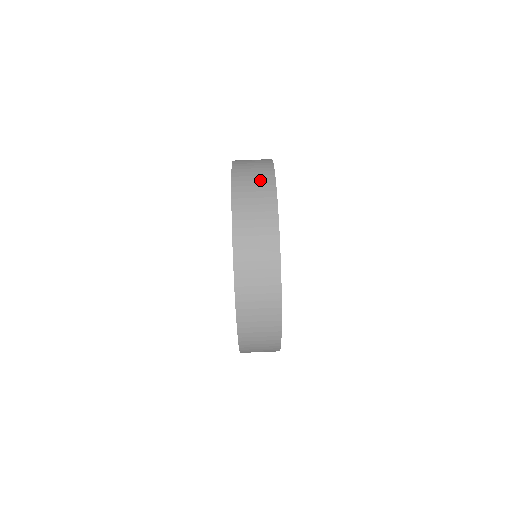
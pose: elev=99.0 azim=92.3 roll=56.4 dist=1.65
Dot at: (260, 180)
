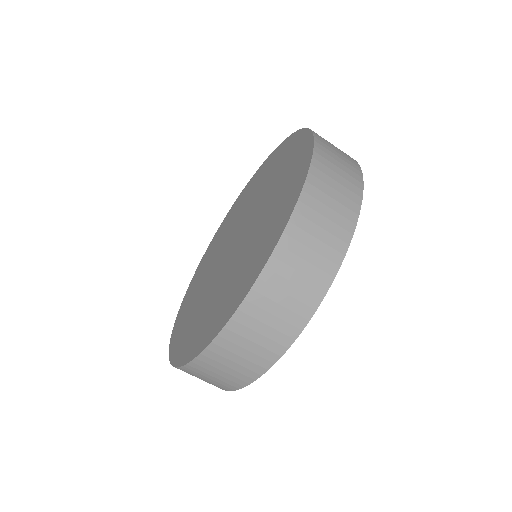
Dot at: (346, 179)
